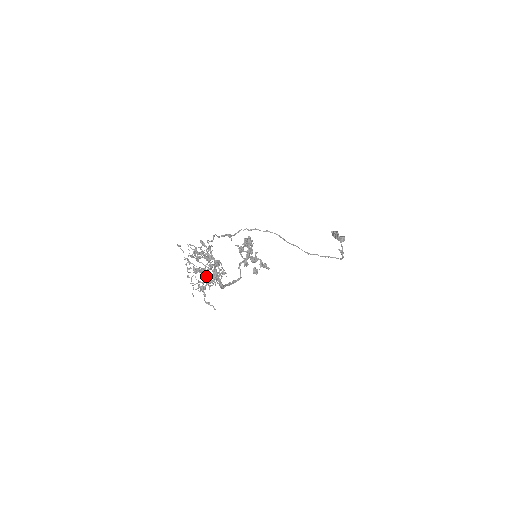
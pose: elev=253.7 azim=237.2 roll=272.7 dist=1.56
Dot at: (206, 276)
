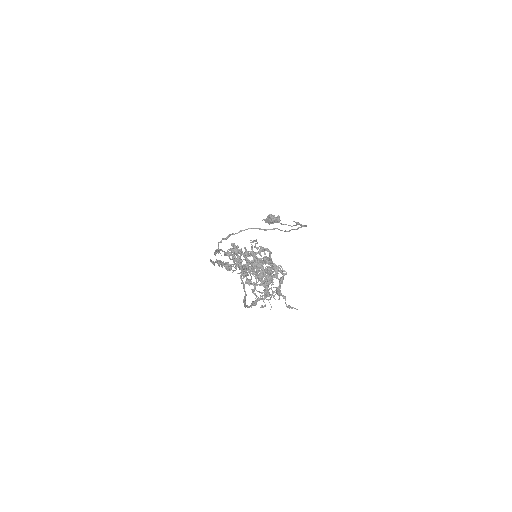
Dot at: (255, 288)
